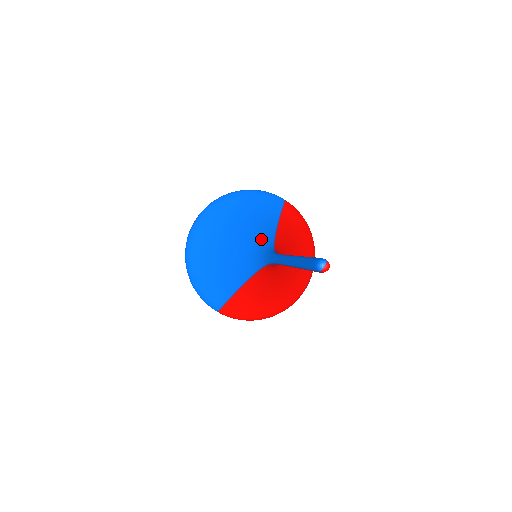
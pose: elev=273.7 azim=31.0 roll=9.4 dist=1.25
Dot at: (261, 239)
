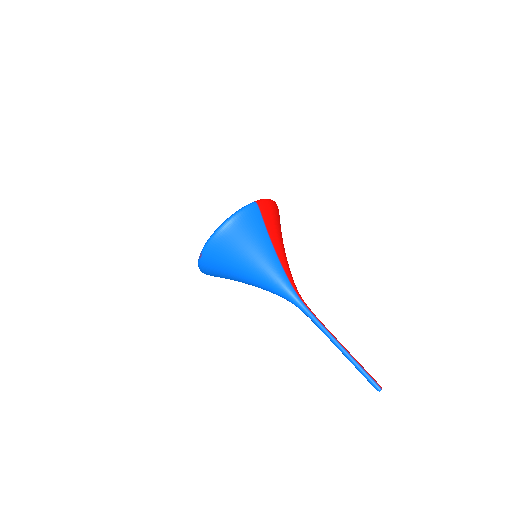
Dot at: (282, 285)
